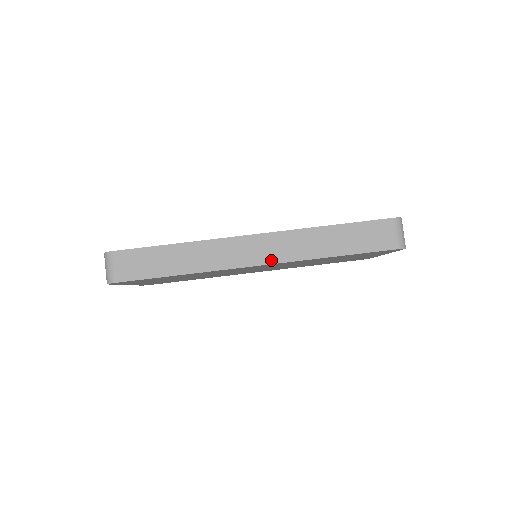
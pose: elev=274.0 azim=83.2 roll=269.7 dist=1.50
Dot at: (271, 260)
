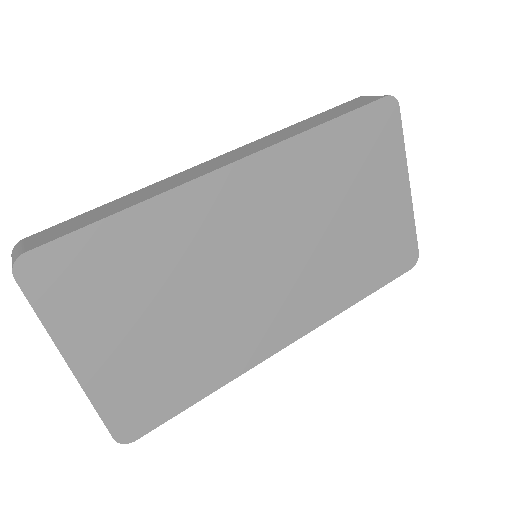
Dot at: (249, 154)
